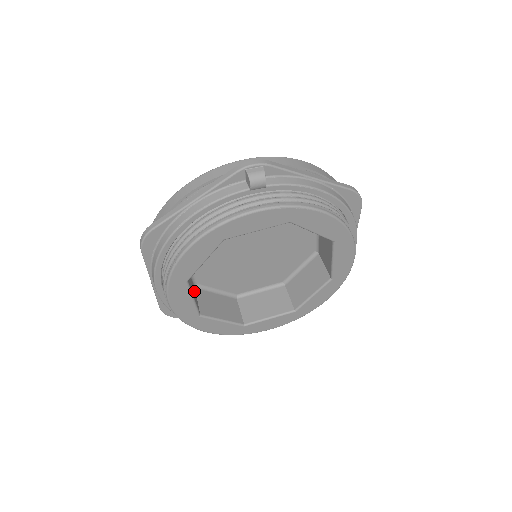
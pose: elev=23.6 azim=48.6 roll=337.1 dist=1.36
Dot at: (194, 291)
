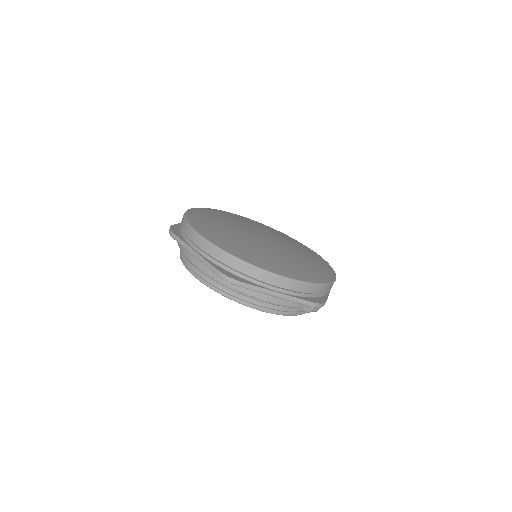
Dot at: occluded
